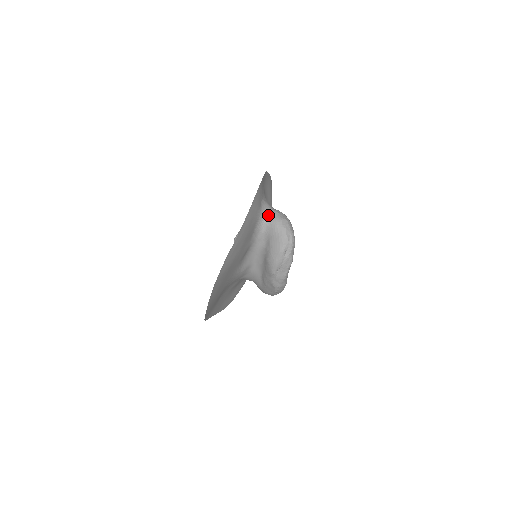
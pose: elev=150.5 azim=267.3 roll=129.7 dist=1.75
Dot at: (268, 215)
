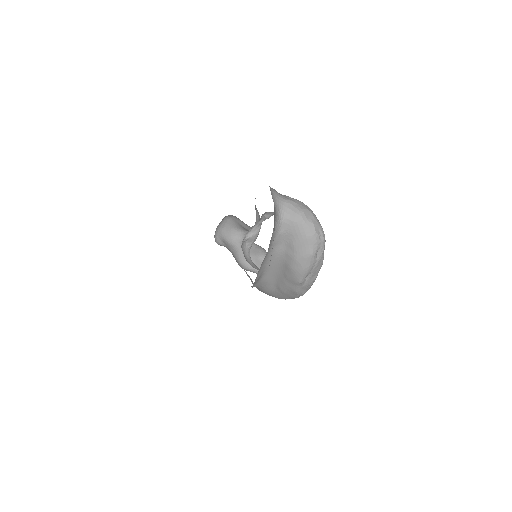
Dot at: (283, 209)
